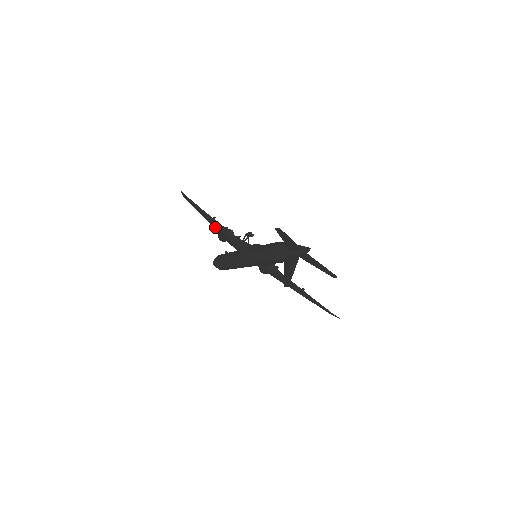
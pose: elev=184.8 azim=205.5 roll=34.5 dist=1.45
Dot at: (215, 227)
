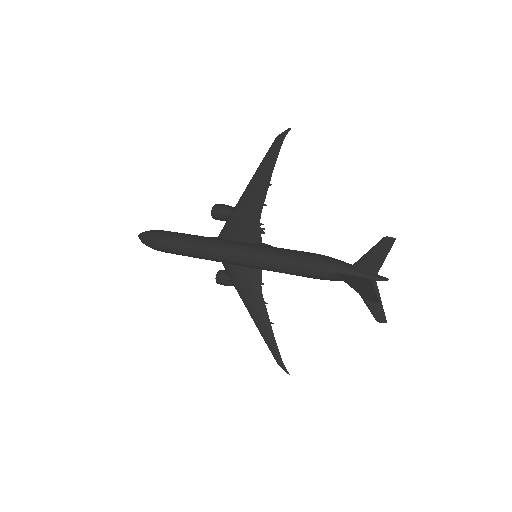
Dot at: (250, 194)
